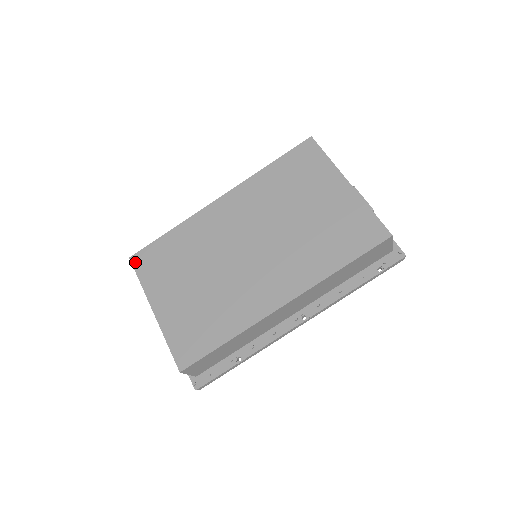
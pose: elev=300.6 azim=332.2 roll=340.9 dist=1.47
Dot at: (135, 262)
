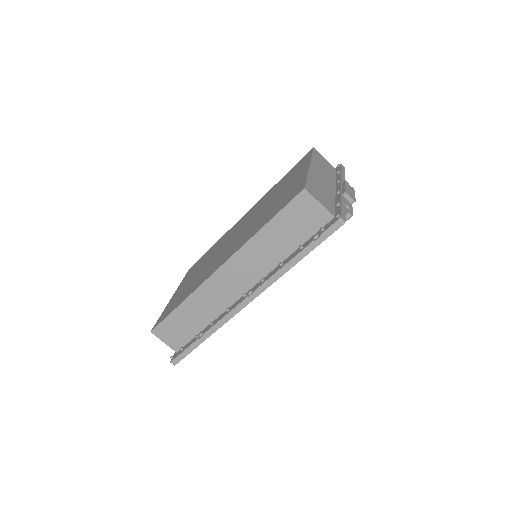
Dot at: (189, 270)
